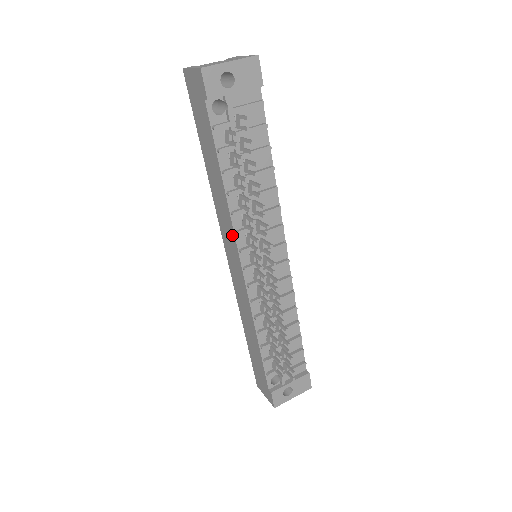
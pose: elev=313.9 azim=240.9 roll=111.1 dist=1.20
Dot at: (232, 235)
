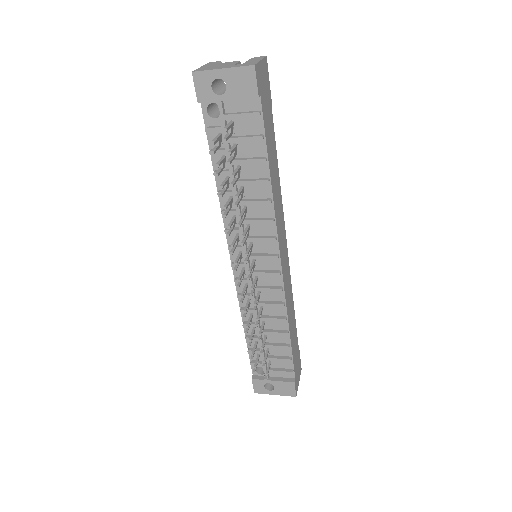
Dot at: occluded
